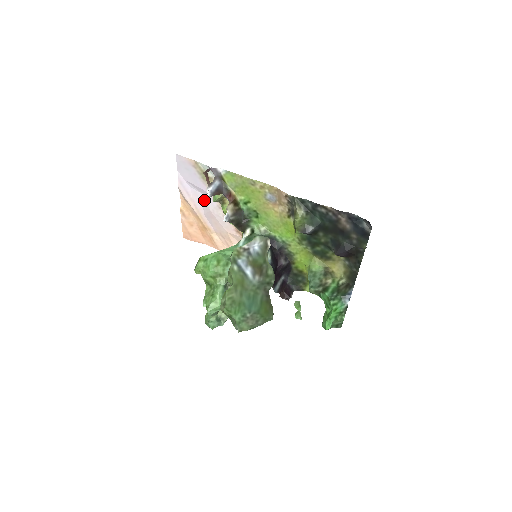
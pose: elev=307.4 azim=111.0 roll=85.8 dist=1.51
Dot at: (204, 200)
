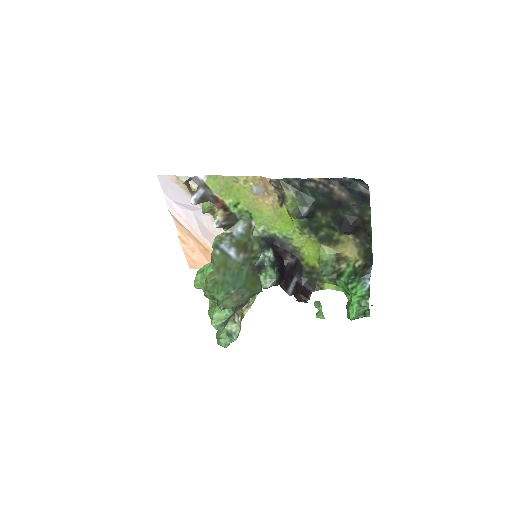
Dot at: (197, 218)
